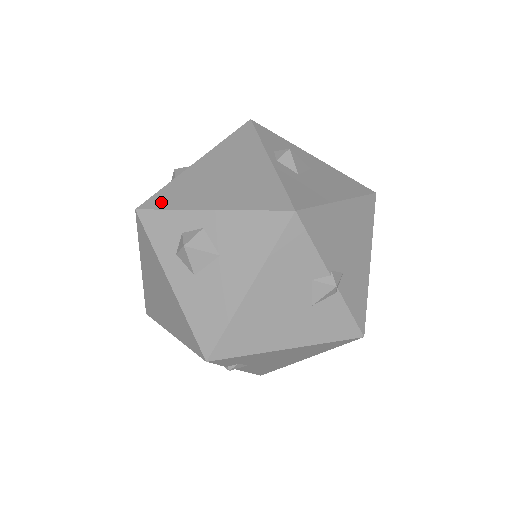
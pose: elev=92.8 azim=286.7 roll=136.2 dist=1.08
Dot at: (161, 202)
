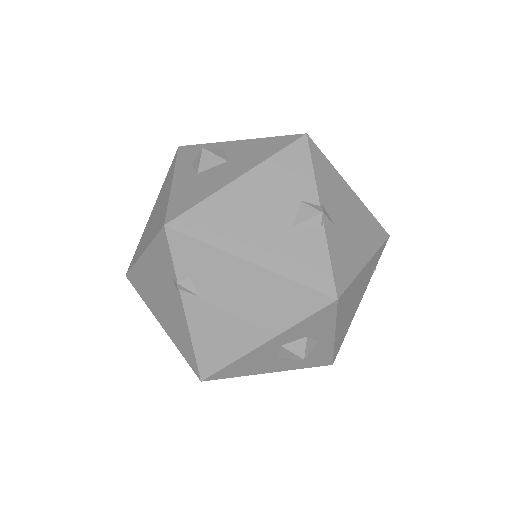
Dot at: occluded
